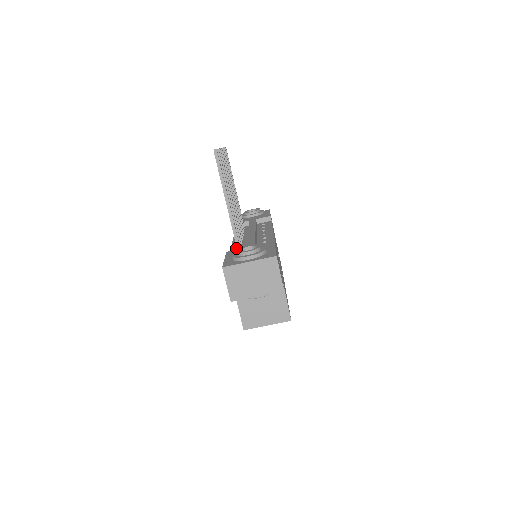
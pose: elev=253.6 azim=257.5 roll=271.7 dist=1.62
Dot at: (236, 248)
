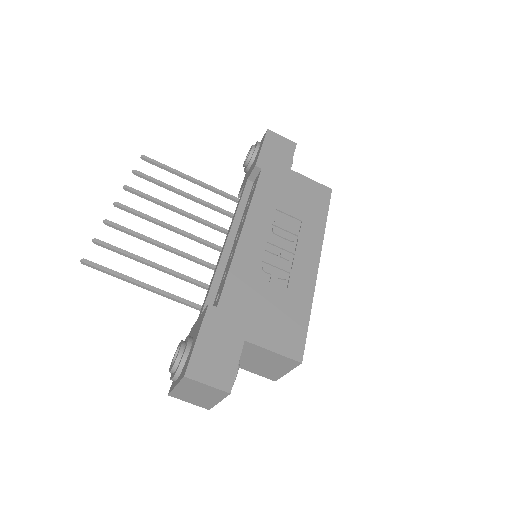
Dot at: occluded
